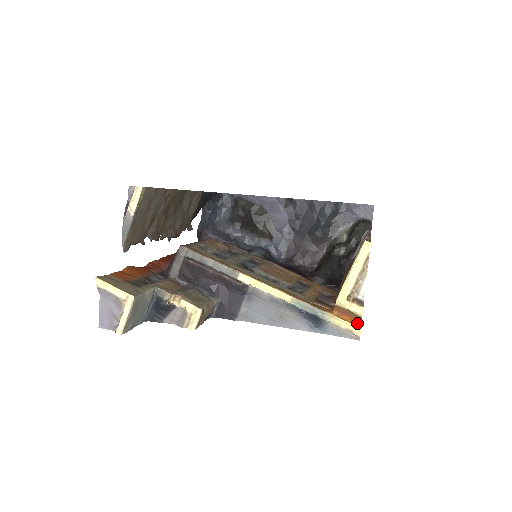
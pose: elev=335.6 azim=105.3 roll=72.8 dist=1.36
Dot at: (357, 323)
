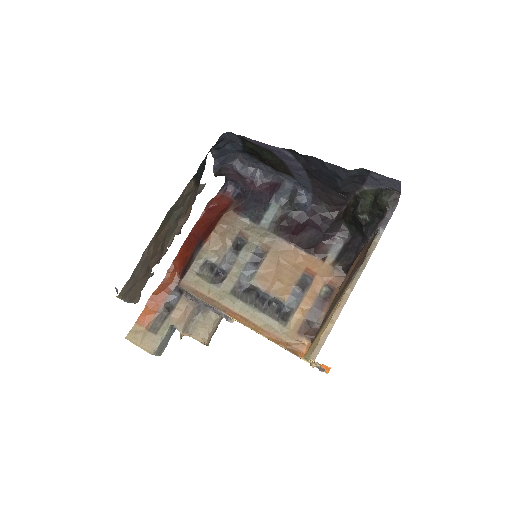
Dot at: (327, 366)
